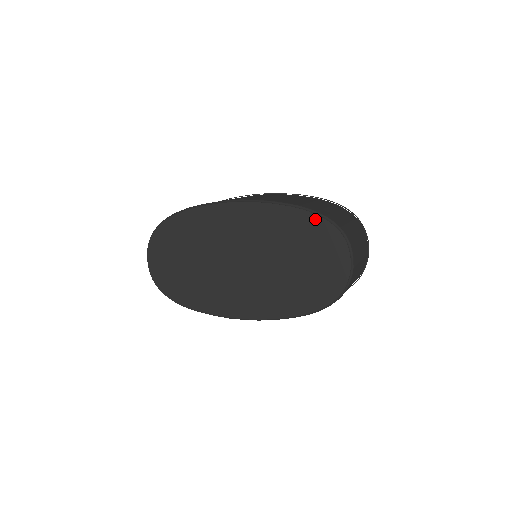
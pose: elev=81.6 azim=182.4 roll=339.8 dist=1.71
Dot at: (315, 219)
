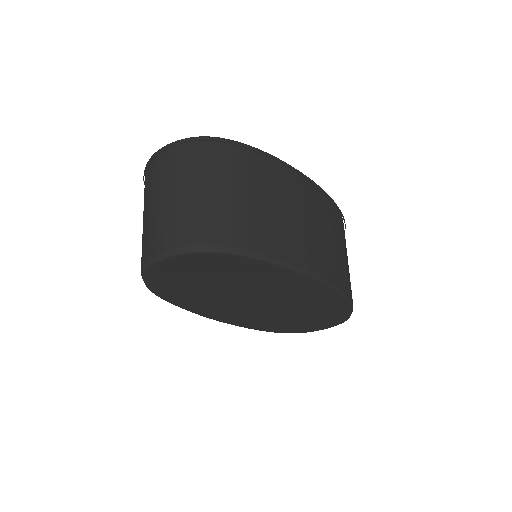
Dot at: (347, 310)
